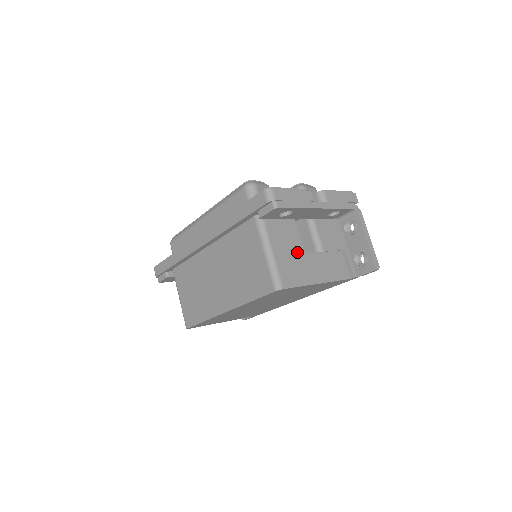
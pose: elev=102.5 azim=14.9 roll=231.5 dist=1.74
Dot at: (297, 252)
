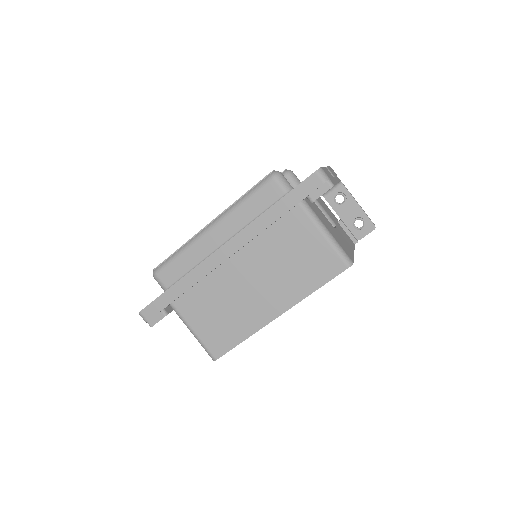
Dot at: (333, 229)
